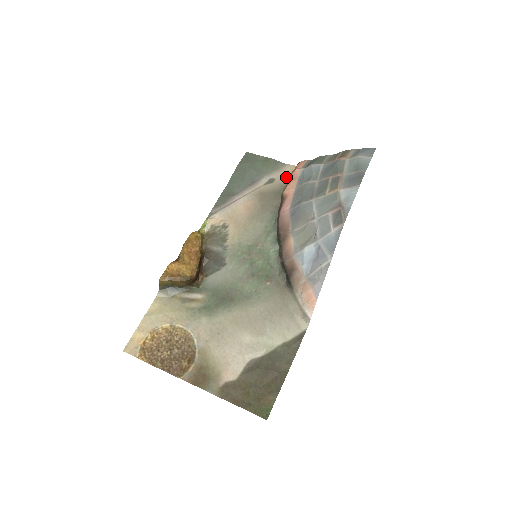
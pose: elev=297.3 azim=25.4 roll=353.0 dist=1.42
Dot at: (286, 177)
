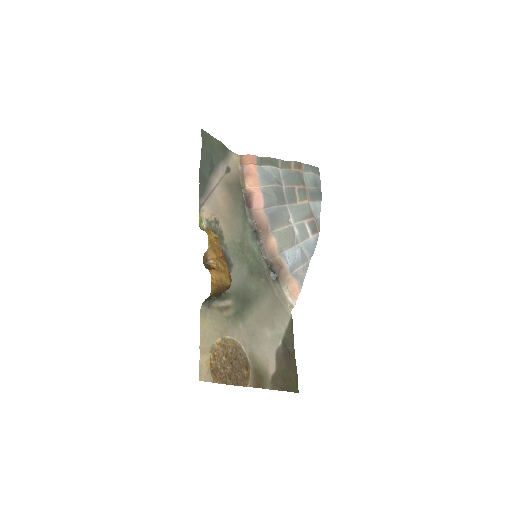
Dot at: (237, 167)
